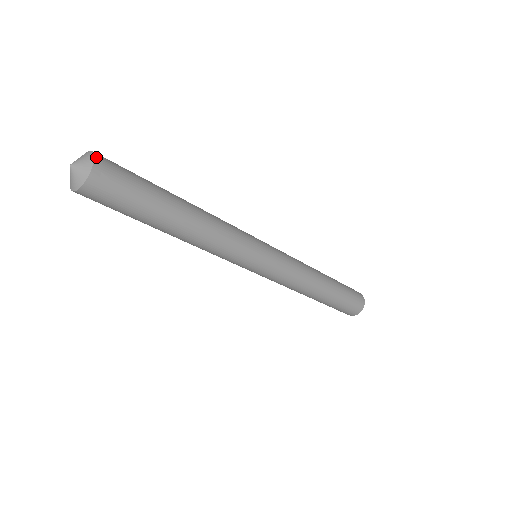
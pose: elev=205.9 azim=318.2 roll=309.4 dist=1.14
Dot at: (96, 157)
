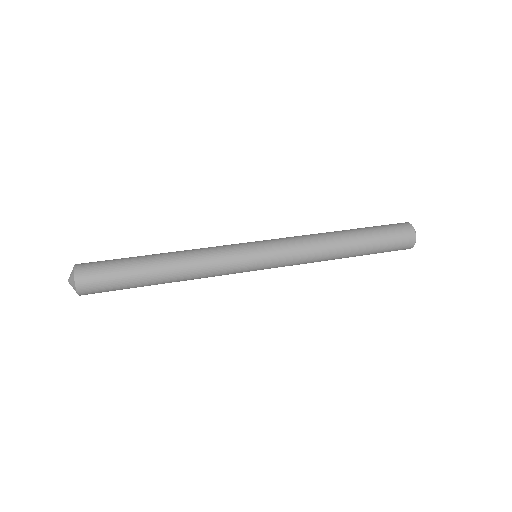
Dot at: (79, 294)
